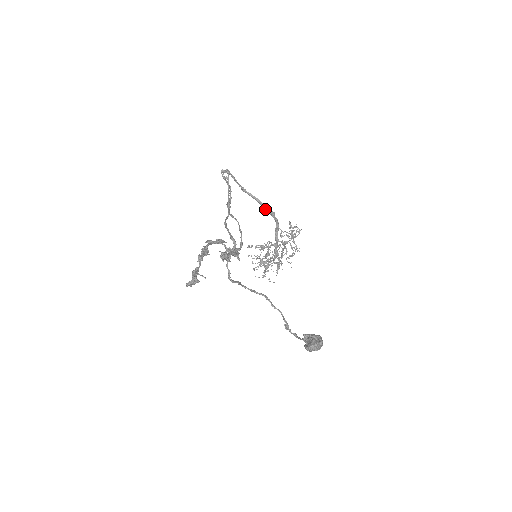
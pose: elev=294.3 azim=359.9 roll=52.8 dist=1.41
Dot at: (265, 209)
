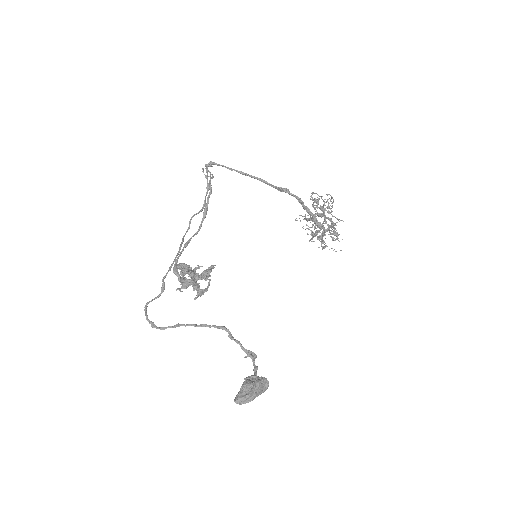
Dot at: (275, 188)
